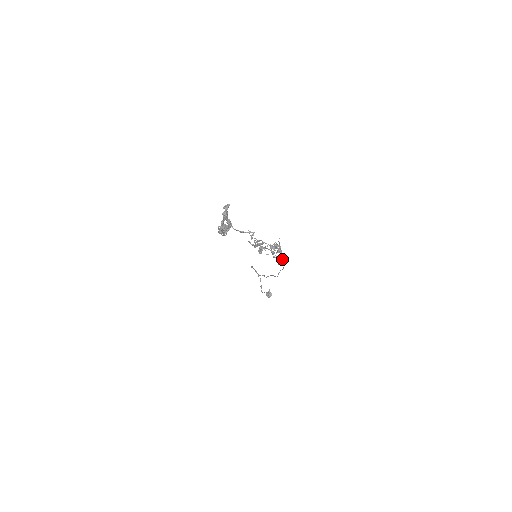
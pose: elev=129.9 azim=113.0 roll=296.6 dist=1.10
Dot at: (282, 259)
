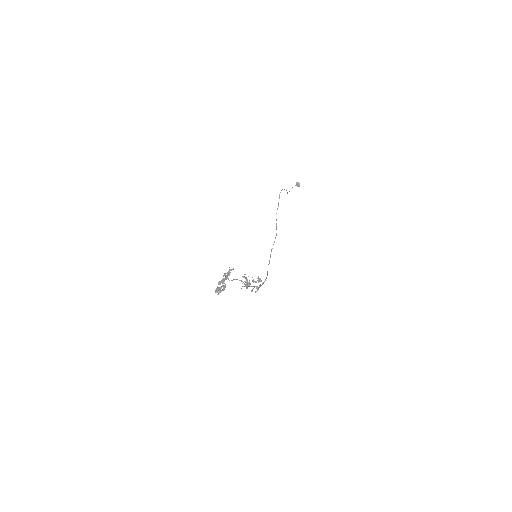
Dot at: (262, 284)
